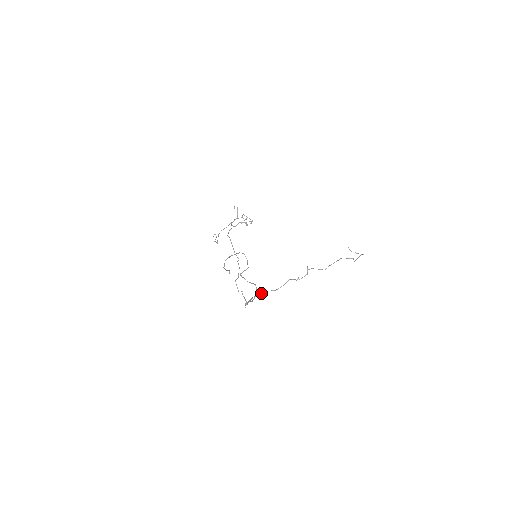
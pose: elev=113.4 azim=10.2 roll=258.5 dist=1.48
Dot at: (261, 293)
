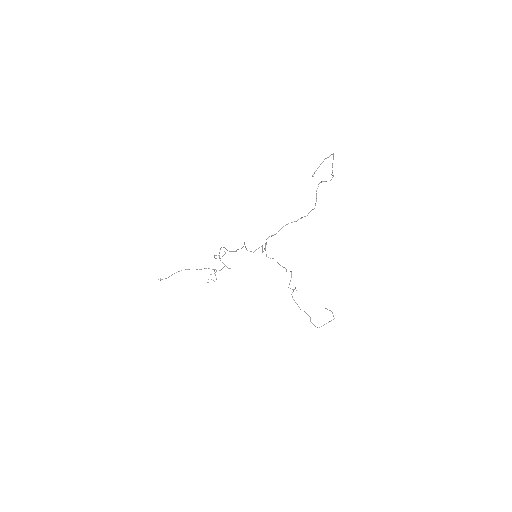
Dot at: occluded
